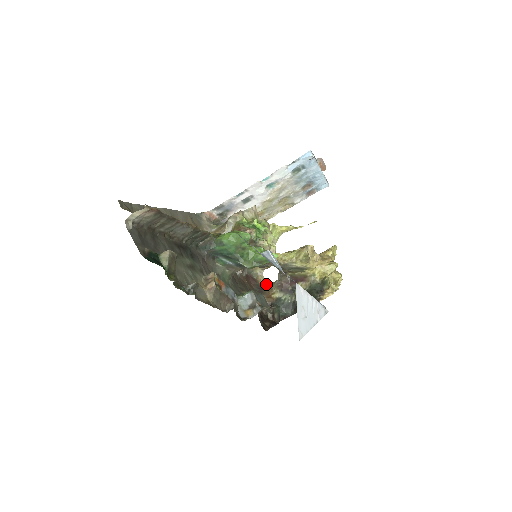
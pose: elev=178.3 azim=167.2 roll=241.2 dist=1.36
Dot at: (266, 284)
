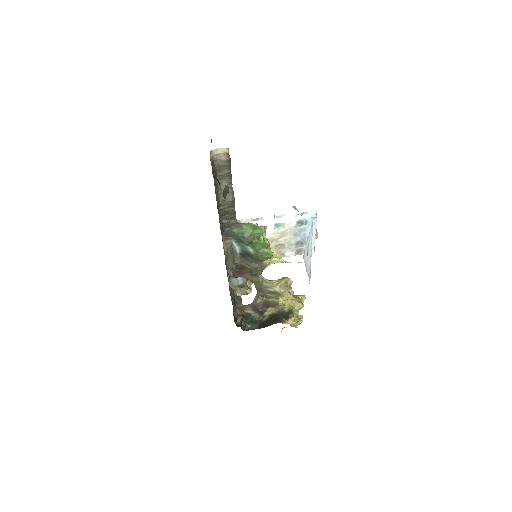
Dot at: occluded
